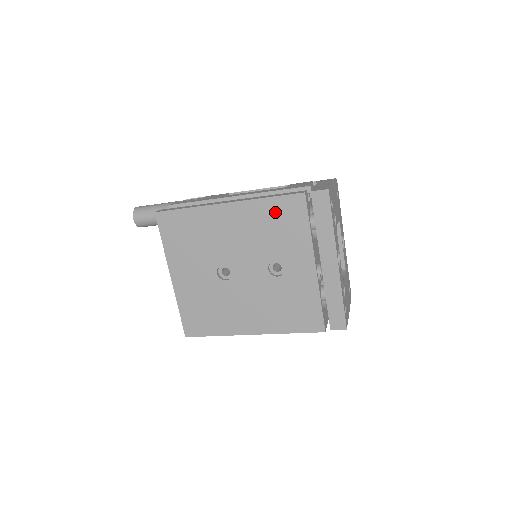
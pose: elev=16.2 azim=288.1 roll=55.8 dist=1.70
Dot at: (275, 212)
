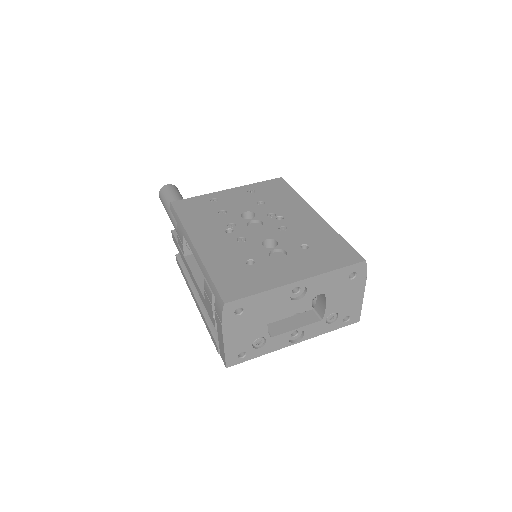
Dot at: occluded
